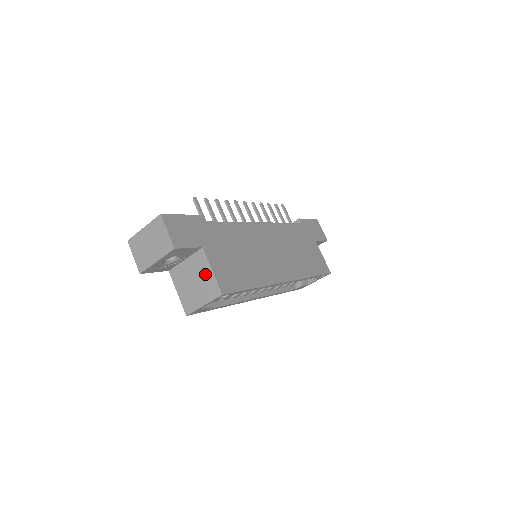
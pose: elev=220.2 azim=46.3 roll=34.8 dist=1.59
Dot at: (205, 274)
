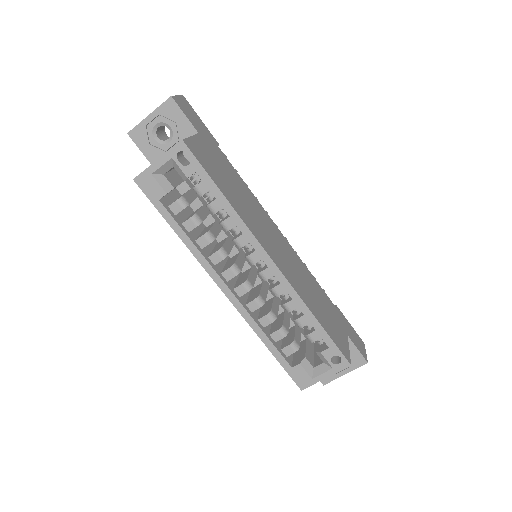
Dot at: occluded
